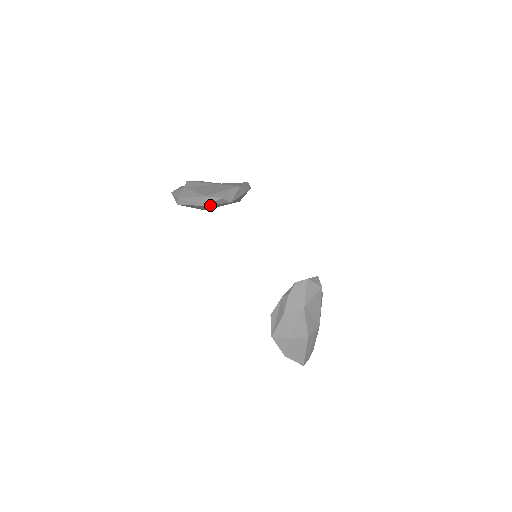
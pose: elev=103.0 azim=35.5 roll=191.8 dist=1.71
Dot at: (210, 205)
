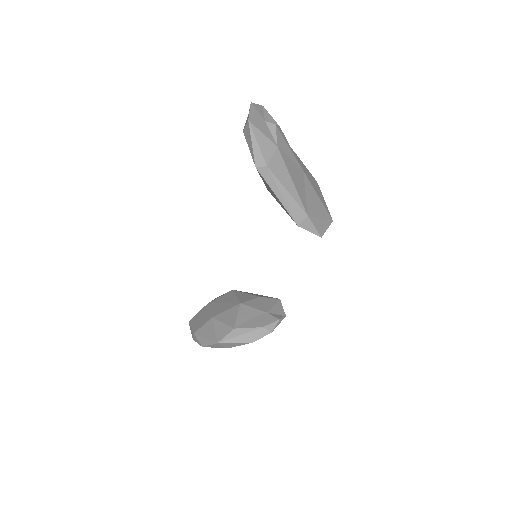
Dot at: occluded
